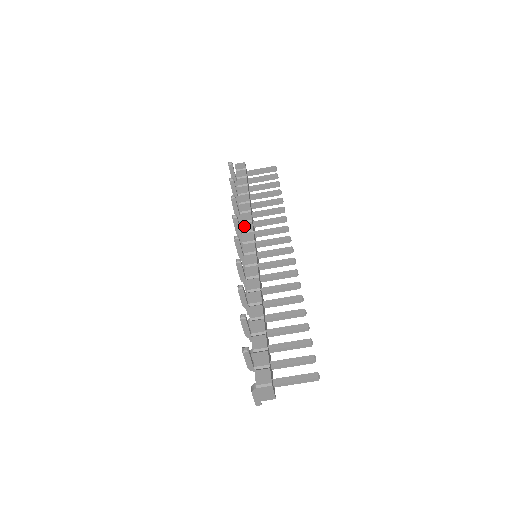
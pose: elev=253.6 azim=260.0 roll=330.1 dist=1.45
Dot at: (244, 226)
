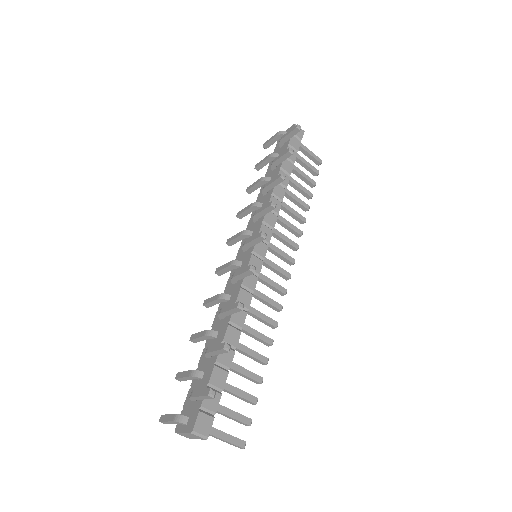
Dot at: (269, 215)
